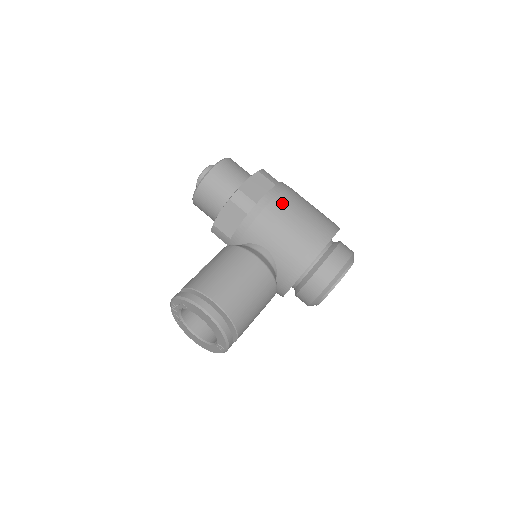
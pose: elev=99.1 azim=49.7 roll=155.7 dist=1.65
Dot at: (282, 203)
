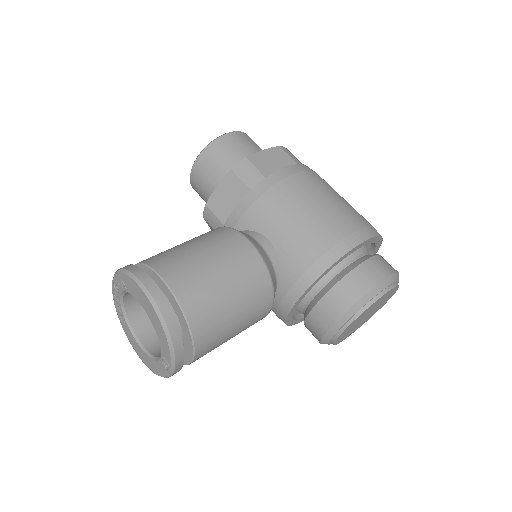
Dot at: (302, 182)
